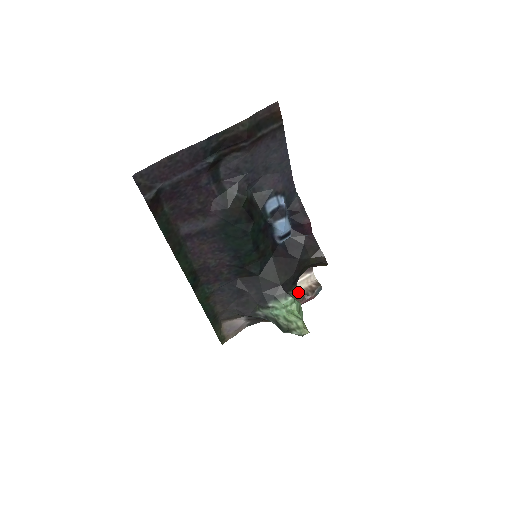
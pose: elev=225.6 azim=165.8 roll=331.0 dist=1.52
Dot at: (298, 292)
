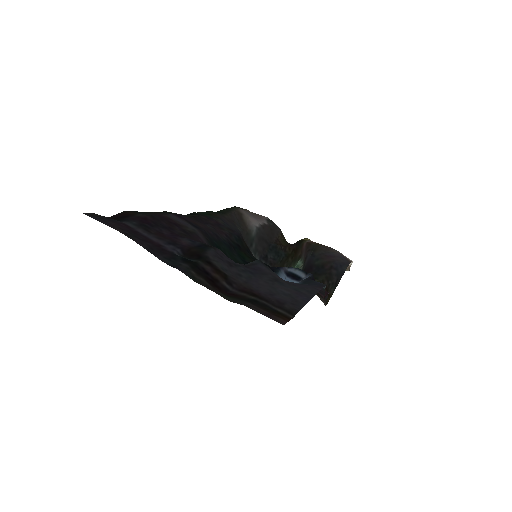
Dot at: occluded
